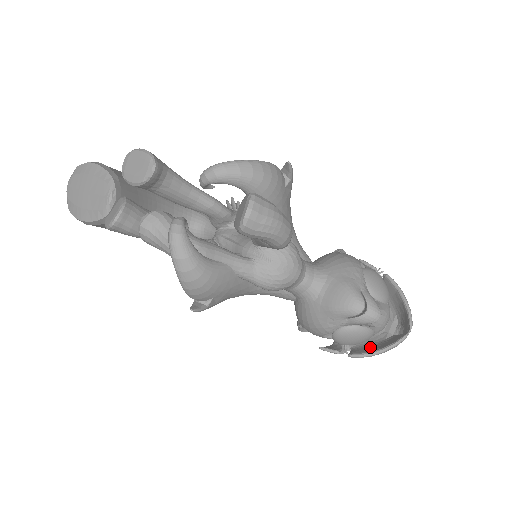
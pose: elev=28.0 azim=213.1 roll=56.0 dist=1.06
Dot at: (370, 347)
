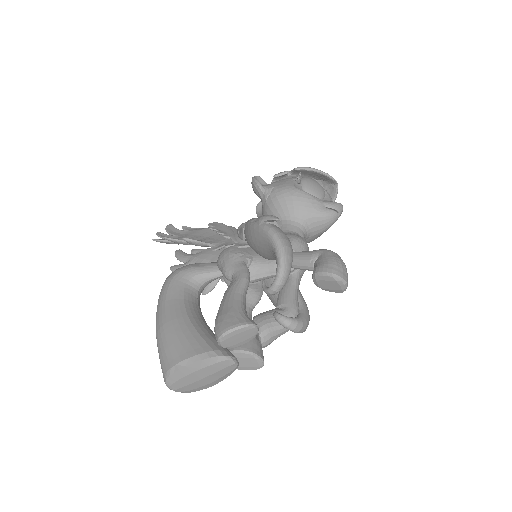
Dot at: occluded
